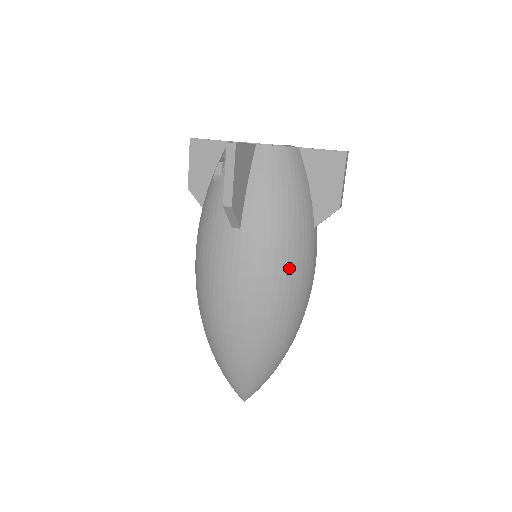
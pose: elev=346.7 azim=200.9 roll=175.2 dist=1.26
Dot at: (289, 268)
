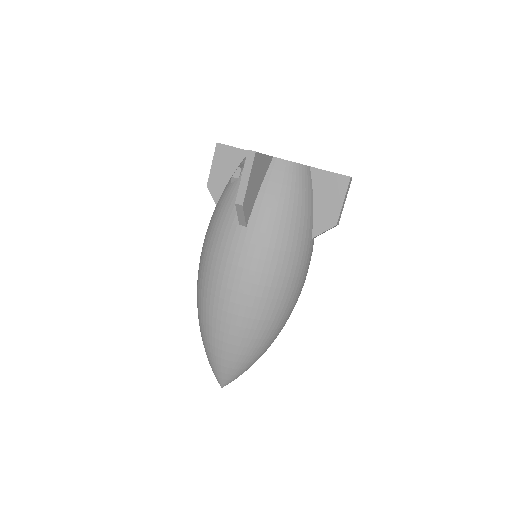
Dot at: (283, 269)
